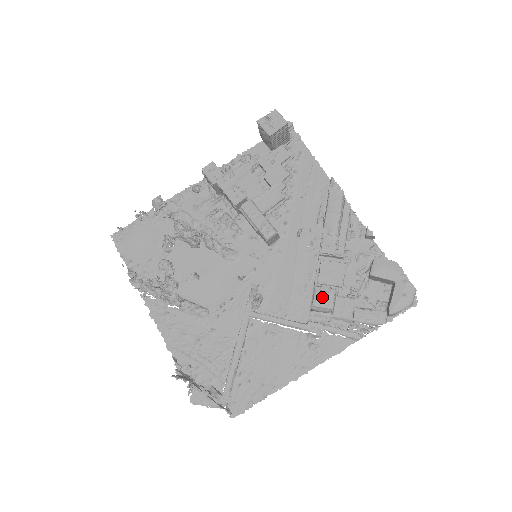
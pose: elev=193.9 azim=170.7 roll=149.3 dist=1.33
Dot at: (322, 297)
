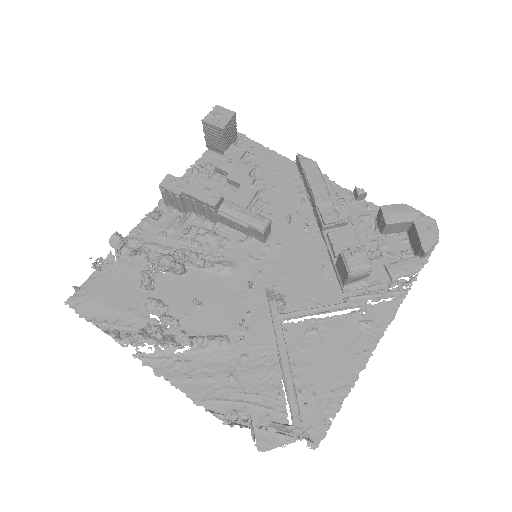
Dot at: (355, 258)
